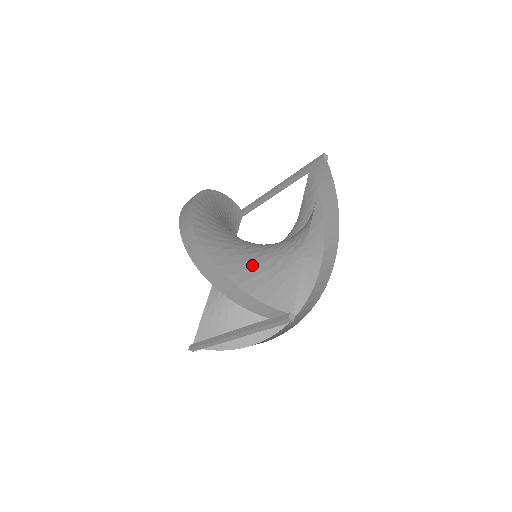
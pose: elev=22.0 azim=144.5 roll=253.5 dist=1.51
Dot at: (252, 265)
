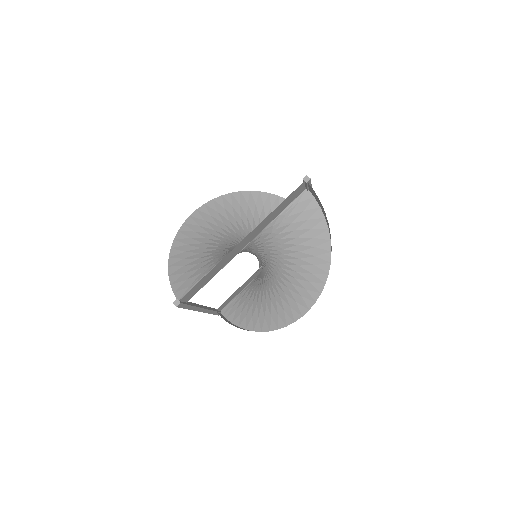
Dot at: (193, 257)
